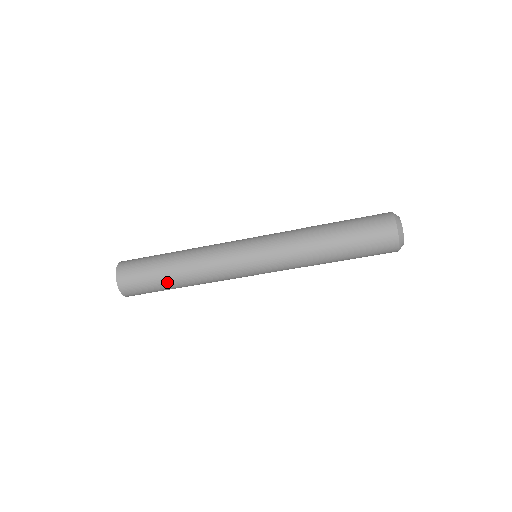
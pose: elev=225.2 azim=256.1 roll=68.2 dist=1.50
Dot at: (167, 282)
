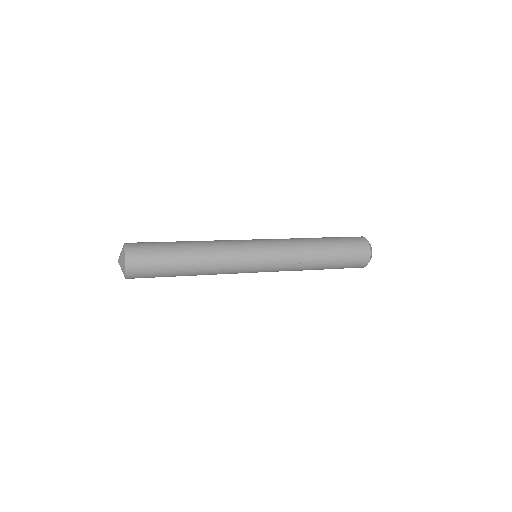
Dot at: (177, 270)
